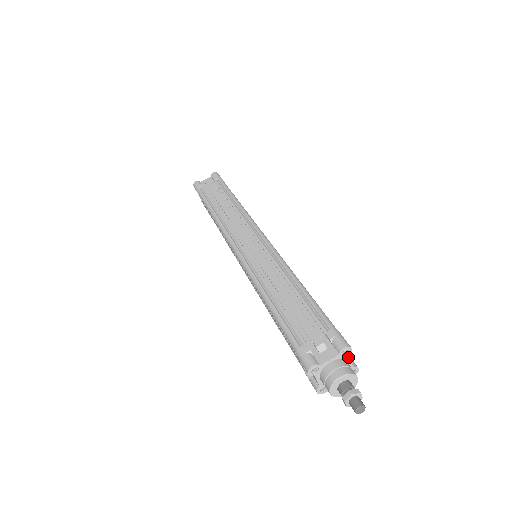
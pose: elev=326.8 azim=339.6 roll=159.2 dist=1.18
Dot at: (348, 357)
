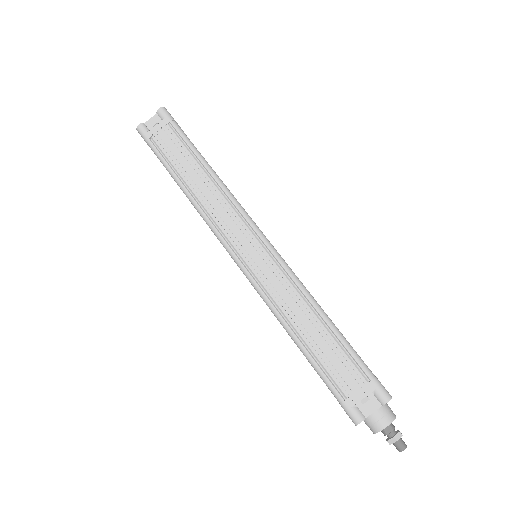
Dot at: occluded
